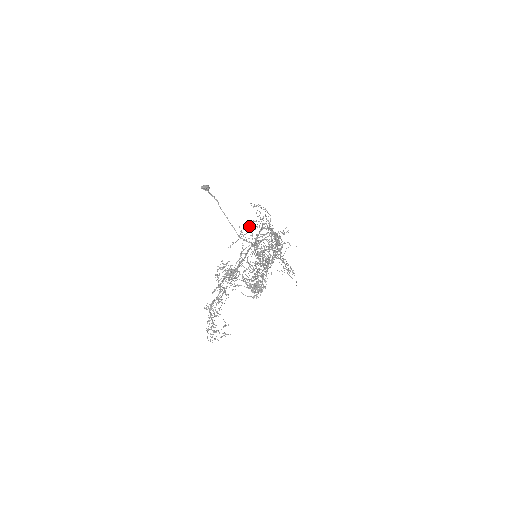
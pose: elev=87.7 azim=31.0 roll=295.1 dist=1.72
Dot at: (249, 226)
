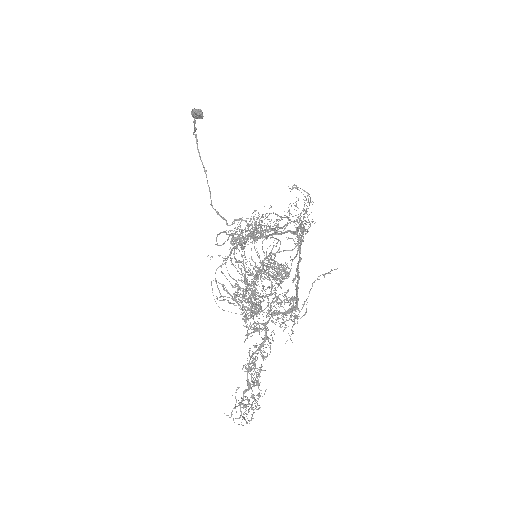
Dot at: (303, 228)
